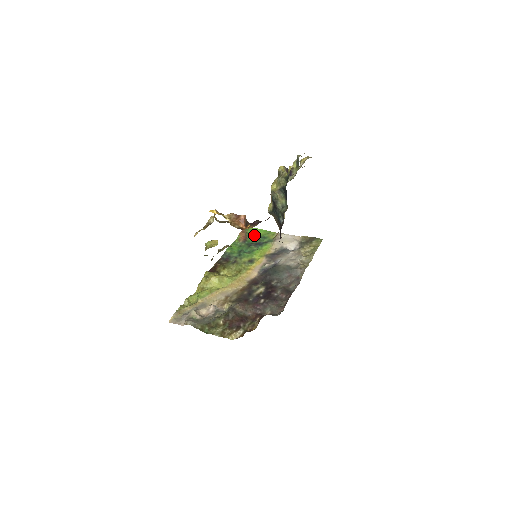
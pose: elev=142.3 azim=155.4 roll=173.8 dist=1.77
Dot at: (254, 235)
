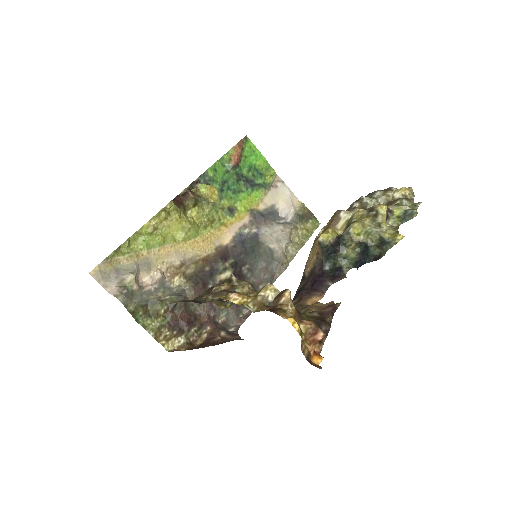
Dot at: (250, 161)
